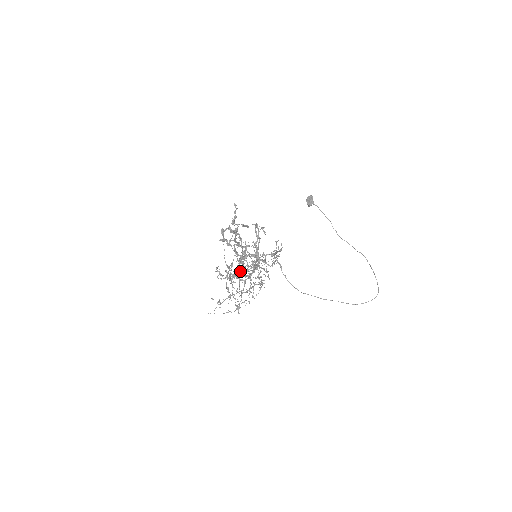
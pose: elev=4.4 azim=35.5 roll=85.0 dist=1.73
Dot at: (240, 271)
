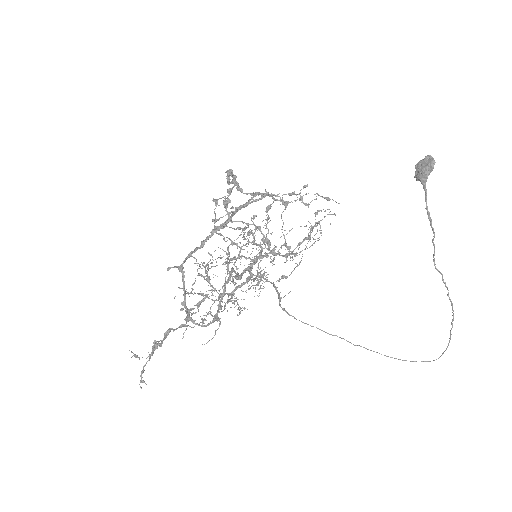
Dot at: occluded
